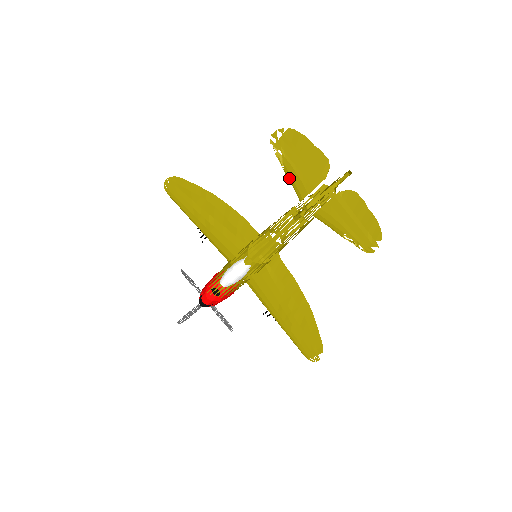
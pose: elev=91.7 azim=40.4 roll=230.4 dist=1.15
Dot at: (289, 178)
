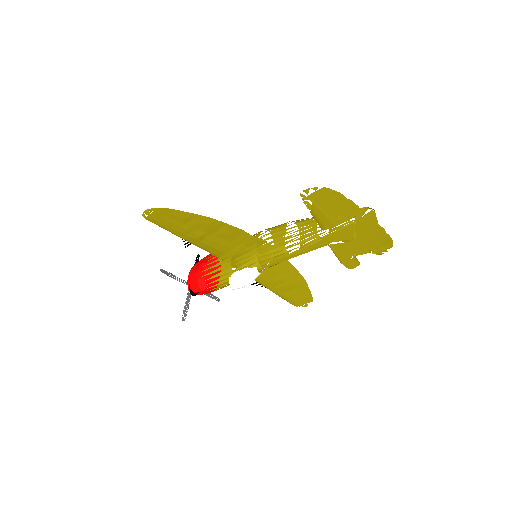
Dot at: (315, 217)
